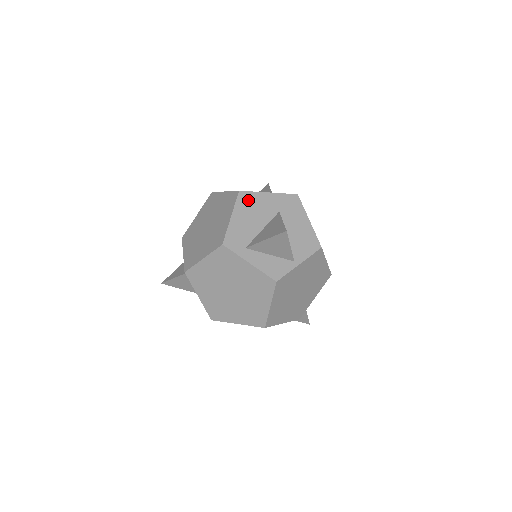
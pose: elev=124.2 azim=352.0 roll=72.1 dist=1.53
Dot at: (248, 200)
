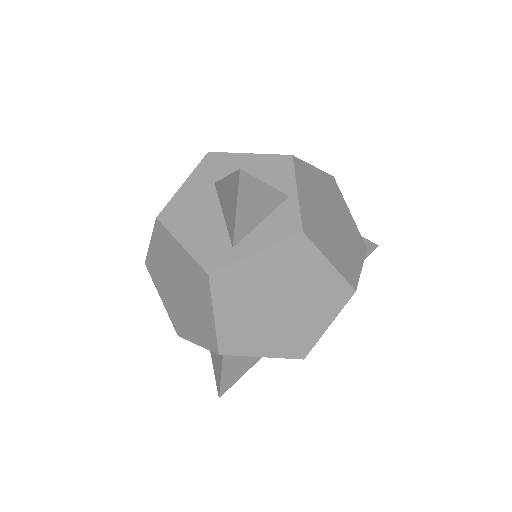
Dot at: (175, 213)
